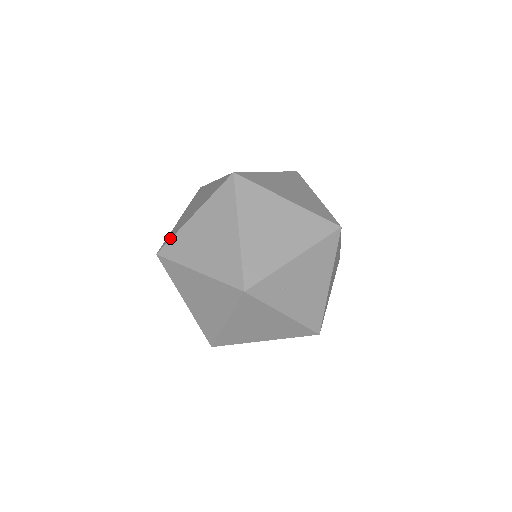
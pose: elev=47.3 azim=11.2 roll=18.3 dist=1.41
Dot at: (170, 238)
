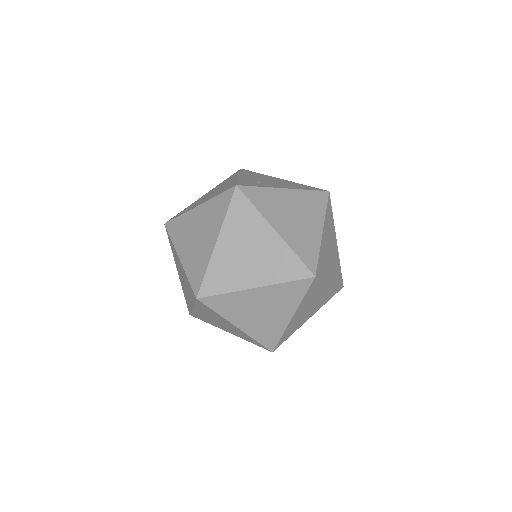
Dot at: (189, 284)
